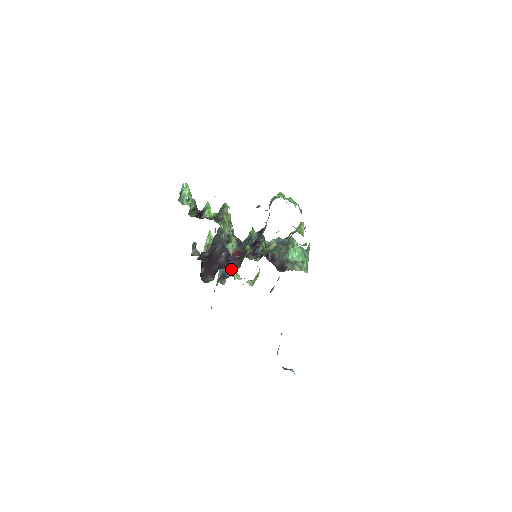
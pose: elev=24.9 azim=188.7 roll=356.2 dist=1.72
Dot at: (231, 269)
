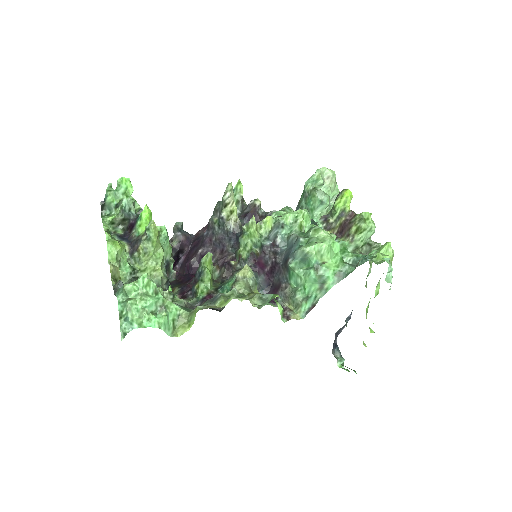
Dot at: (310, 209)
